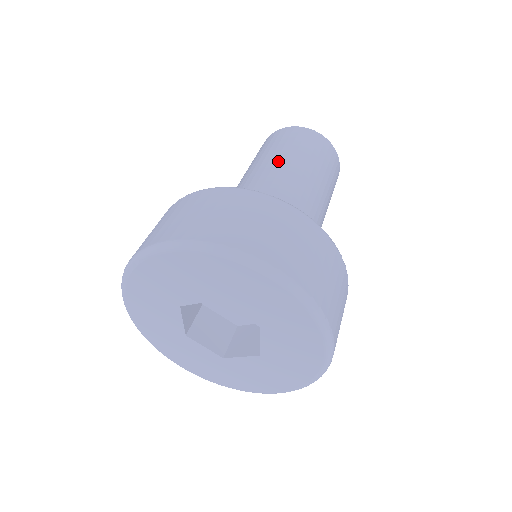
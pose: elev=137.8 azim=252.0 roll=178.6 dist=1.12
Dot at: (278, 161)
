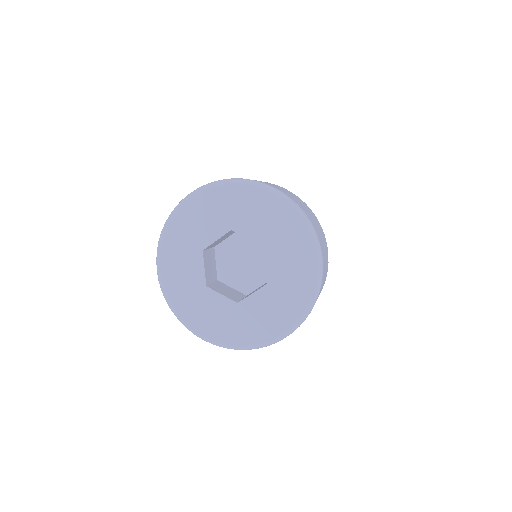
Dot at: occluded
